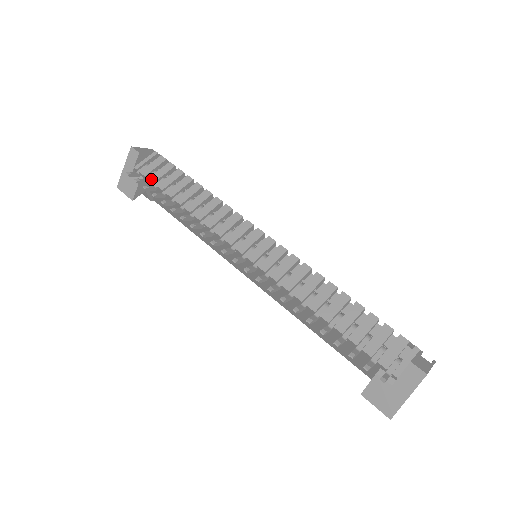
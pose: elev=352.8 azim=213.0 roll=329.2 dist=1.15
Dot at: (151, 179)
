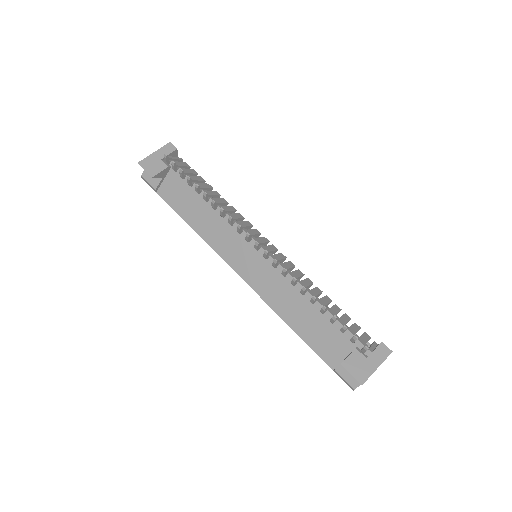
Dot at: (182, 169)
